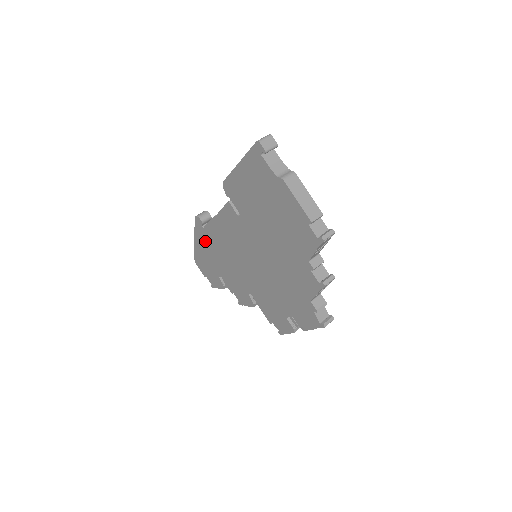
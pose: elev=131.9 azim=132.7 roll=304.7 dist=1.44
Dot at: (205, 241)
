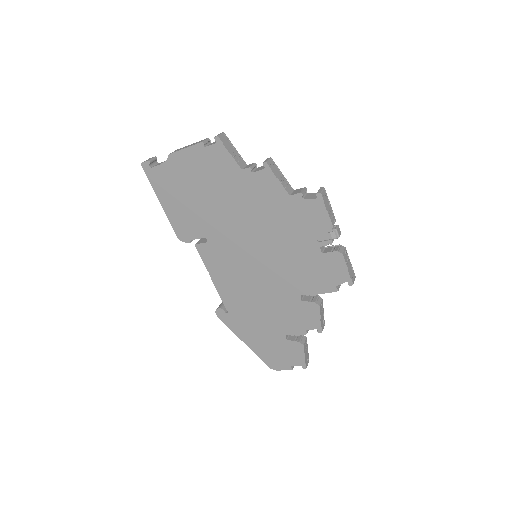
Dot at: (243, 323)
